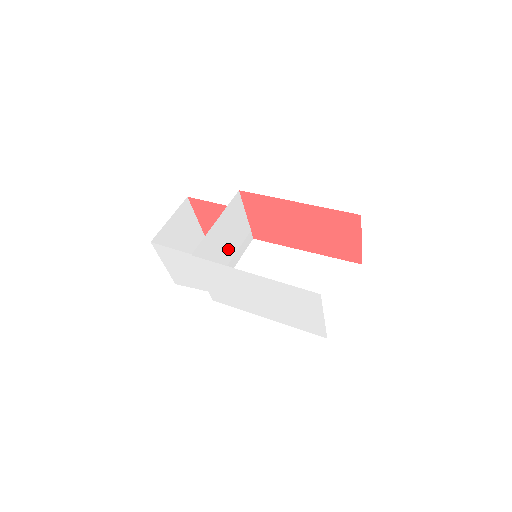
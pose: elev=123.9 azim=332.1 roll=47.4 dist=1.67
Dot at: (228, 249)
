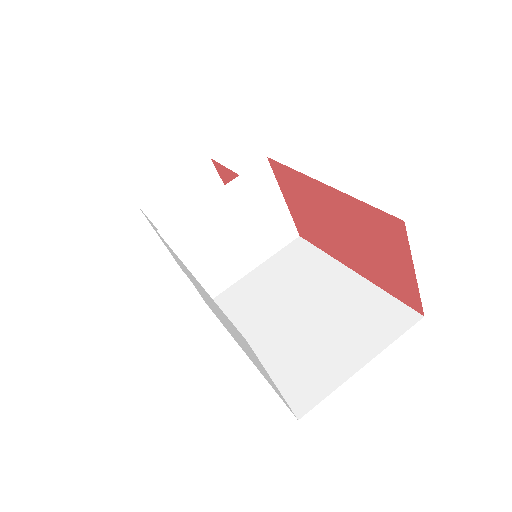
Dot at: (241, 239)
